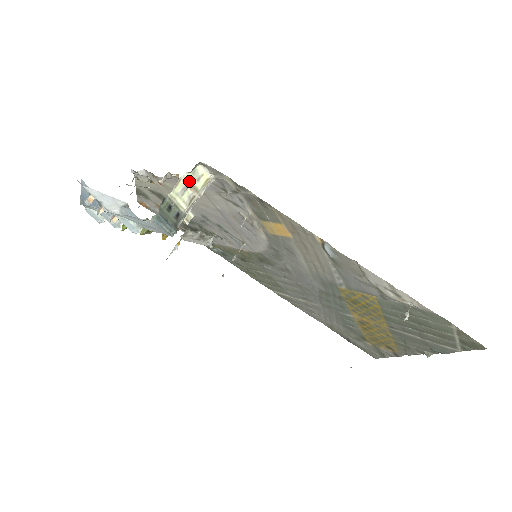
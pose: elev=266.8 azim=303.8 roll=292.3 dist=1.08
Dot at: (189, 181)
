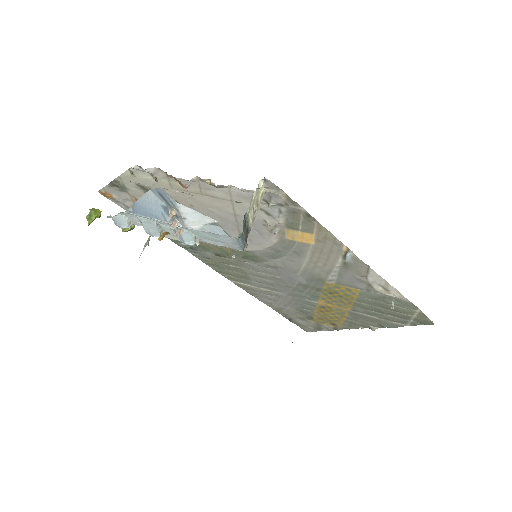
Dot at: (256, 196)
